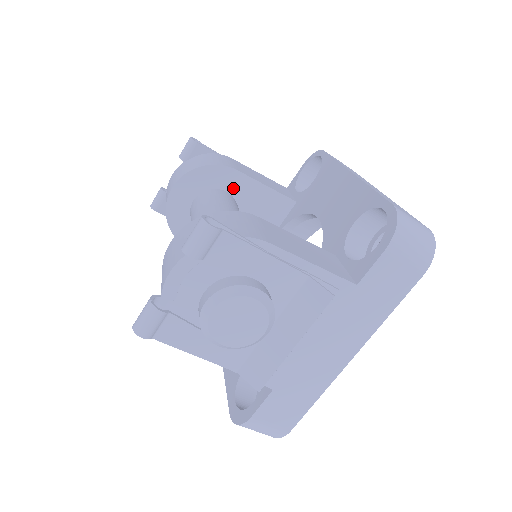
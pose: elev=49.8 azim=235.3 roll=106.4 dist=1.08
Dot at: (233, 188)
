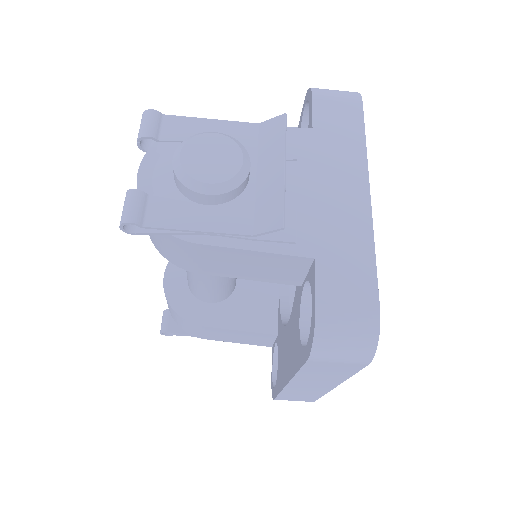
Dot at: occluded
